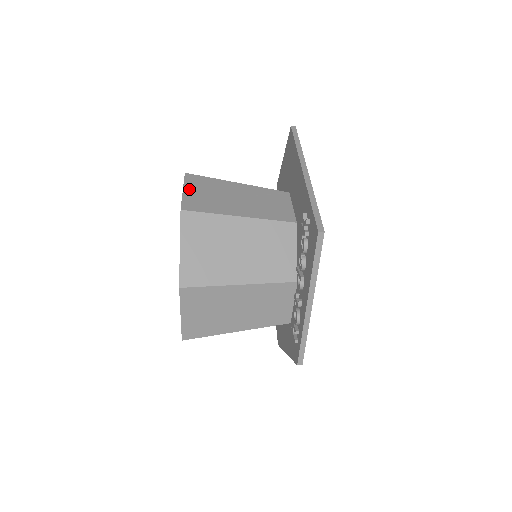
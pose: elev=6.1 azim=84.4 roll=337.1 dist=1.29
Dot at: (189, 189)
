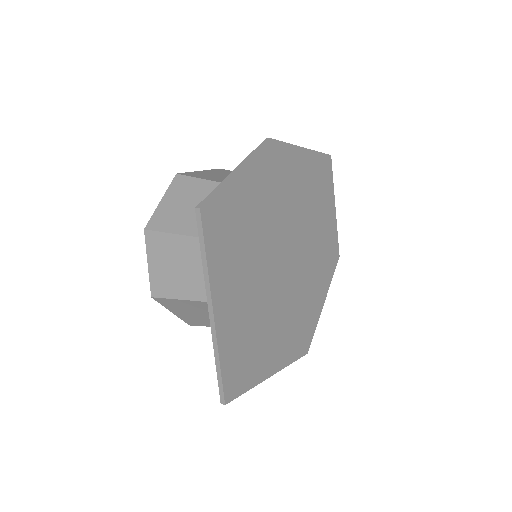
Dot at: (152, 261)
